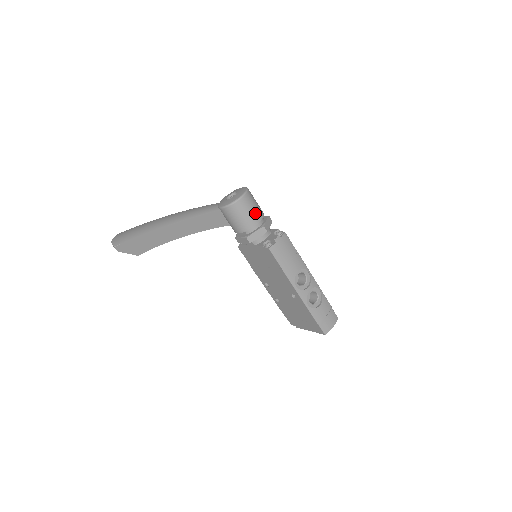
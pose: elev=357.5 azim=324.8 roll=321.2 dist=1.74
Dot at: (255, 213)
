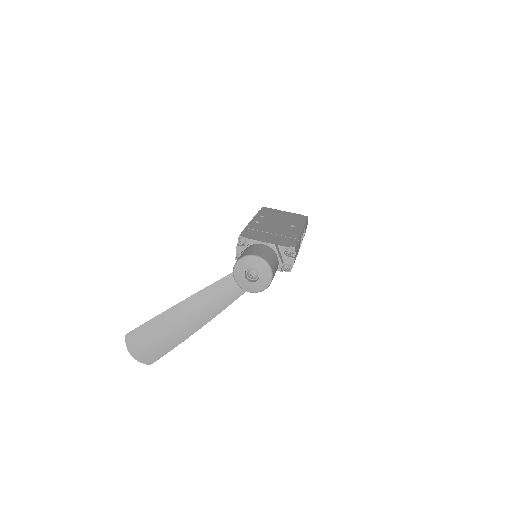
Dot at: (276, 268)
